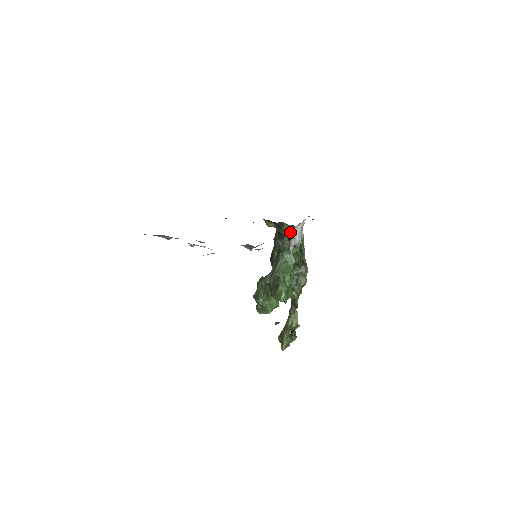
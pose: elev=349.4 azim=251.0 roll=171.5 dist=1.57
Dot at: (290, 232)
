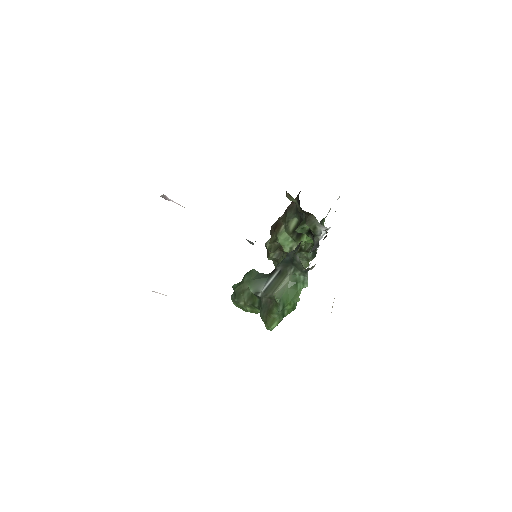
Dot at: (316, 229)
